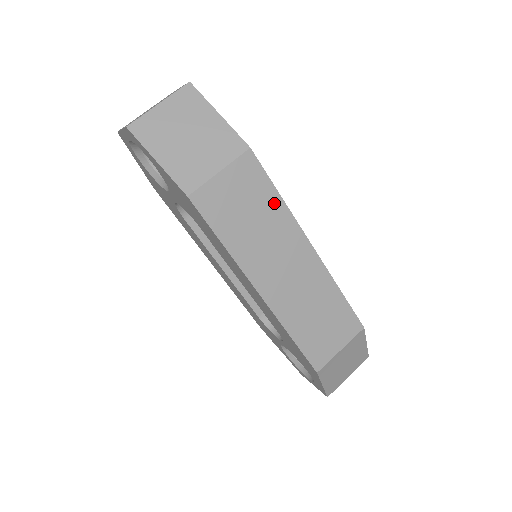
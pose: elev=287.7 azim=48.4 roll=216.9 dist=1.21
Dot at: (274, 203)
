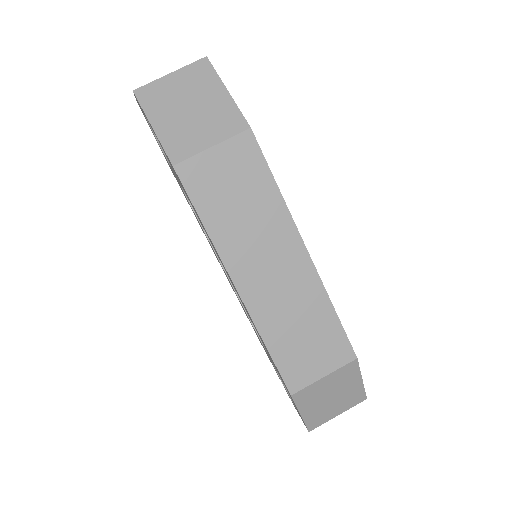
Dot at: (269, 192)
